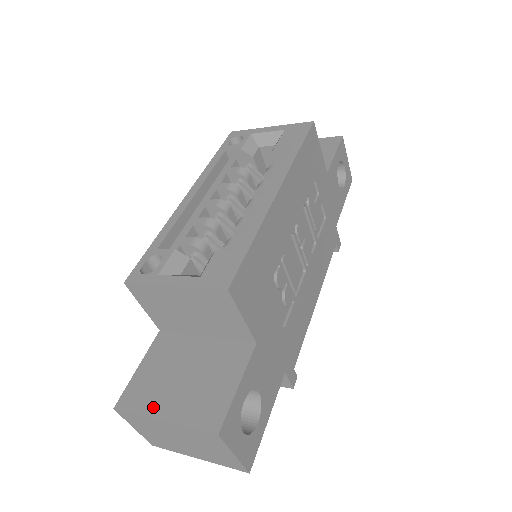
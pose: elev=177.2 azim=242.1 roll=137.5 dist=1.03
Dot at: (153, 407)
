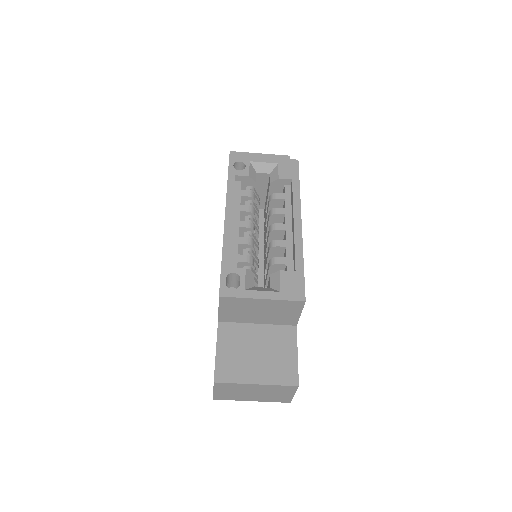
Dot at: (245, 377)
